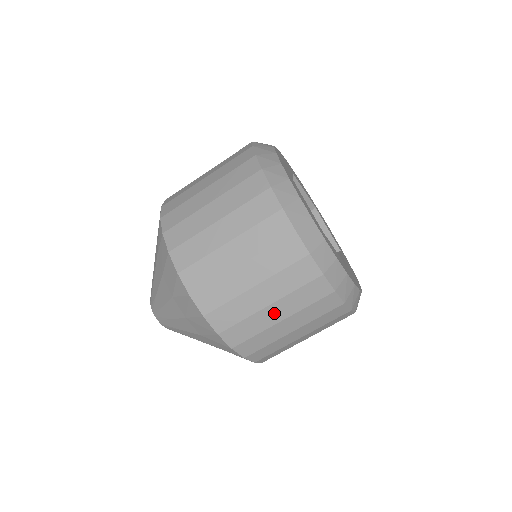
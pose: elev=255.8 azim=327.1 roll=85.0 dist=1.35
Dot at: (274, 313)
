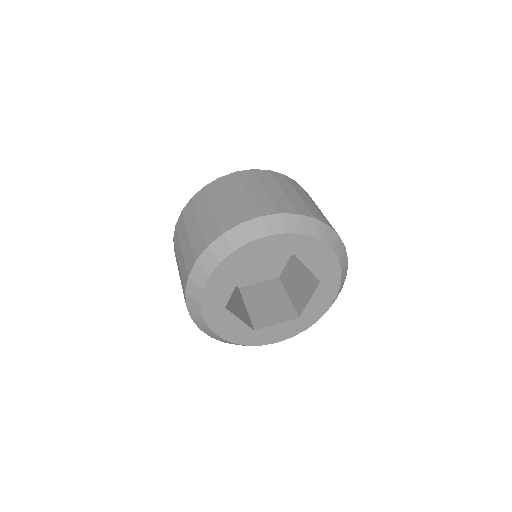
Dot at: occluded
